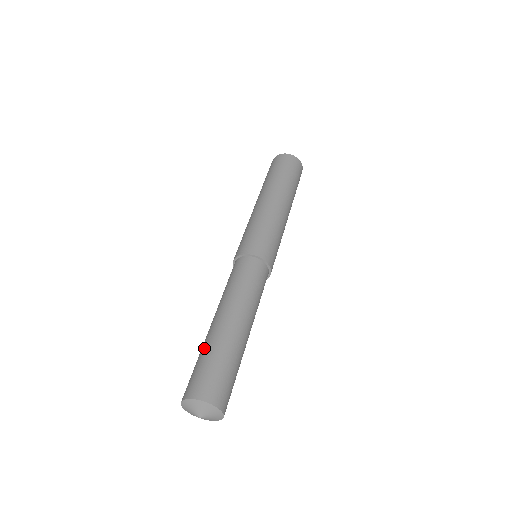
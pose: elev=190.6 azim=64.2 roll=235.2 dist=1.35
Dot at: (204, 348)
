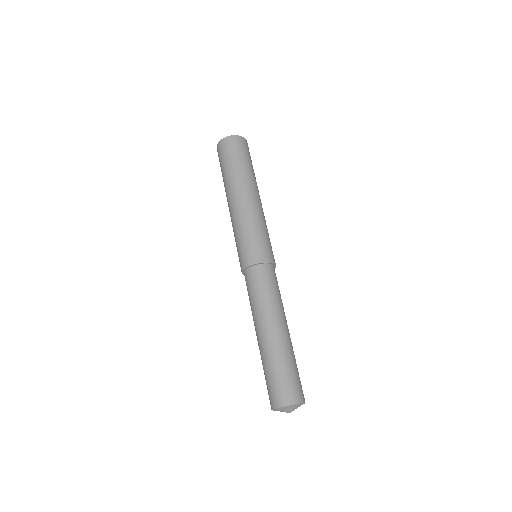
Dot at: (279, 359)
